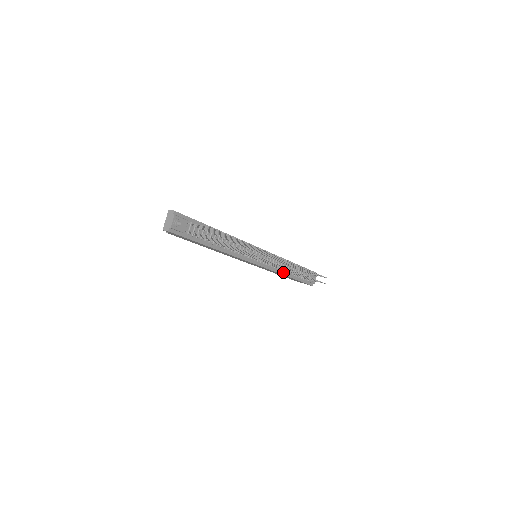
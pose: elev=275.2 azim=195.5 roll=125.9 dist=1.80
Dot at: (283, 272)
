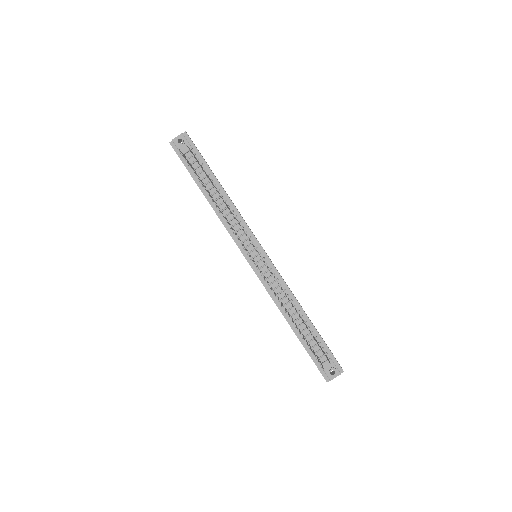
Dot at: (284, 310)
